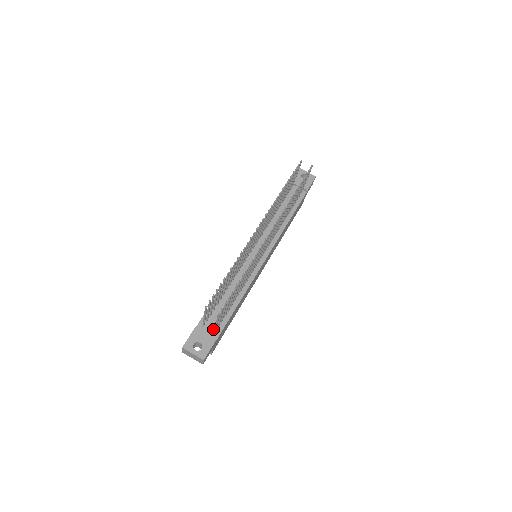
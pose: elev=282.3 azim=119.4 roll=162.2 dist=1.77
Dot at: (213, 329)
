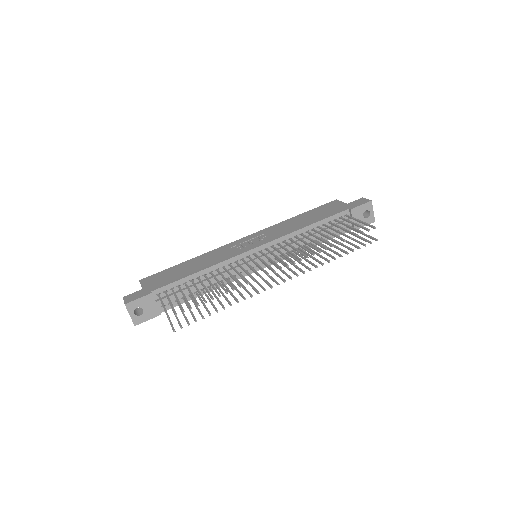
Dot at: (164, 303)
